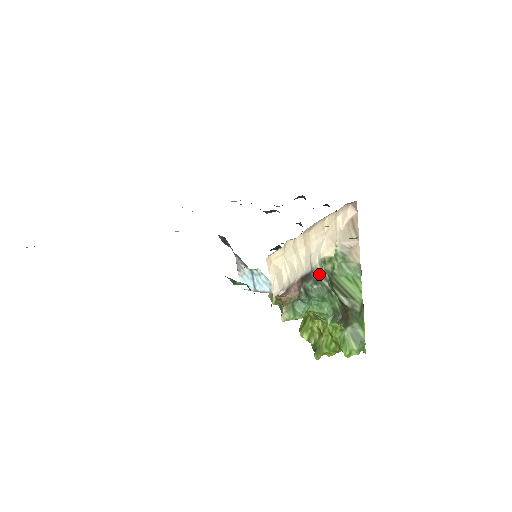
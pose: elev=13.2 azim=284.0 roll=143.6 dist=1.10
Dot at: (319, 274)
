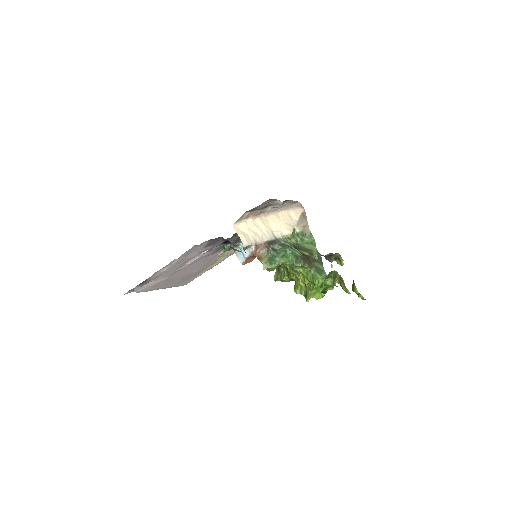
Dot at: (282, 241)
